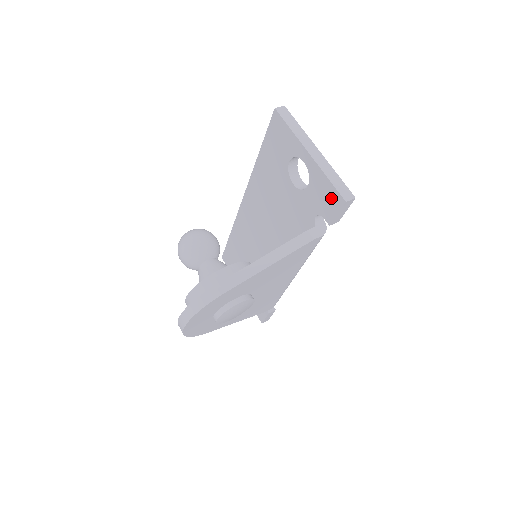
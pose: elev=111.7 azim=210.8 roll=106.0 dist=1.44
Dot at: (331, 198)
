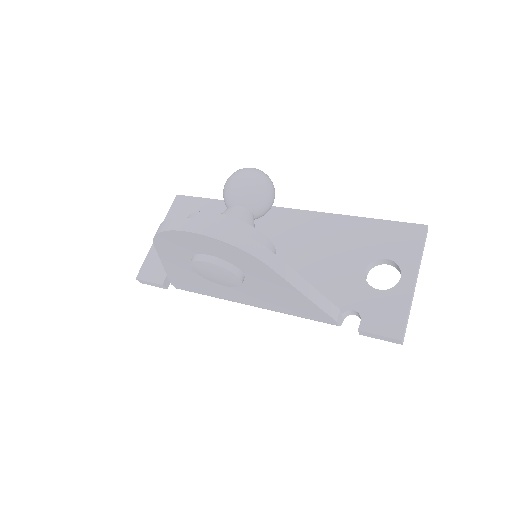
Dot at: (391, 322)
